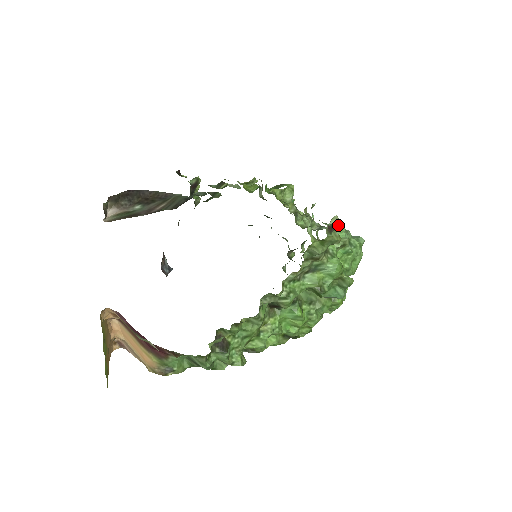
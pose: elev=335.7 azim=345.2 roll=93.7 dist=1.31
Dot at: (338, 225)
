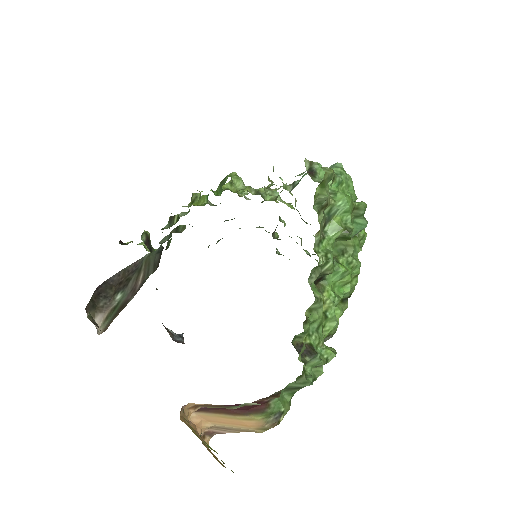
Dot at: (313, 166)
